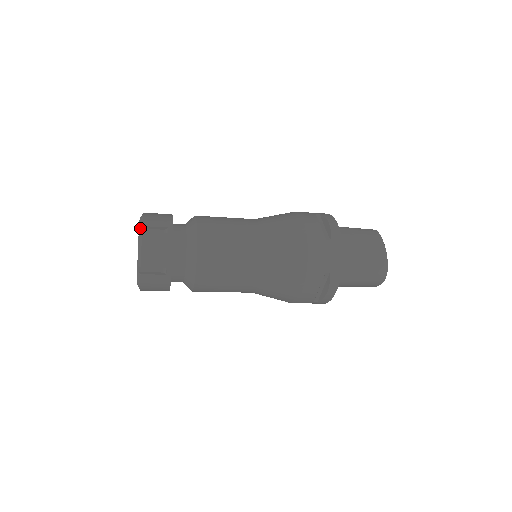
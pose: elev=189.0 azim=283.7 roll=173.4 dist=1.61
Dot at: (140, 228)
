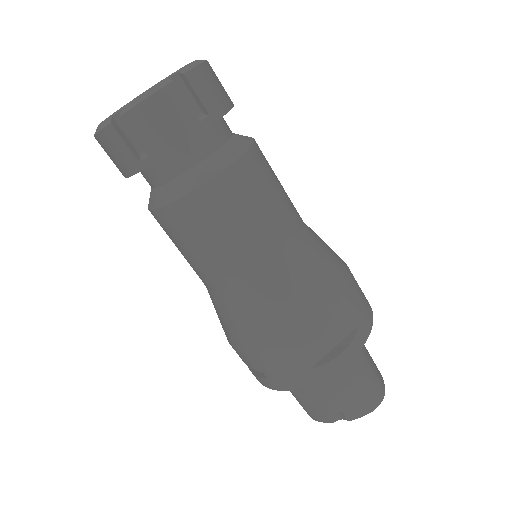
Dot at: occluded
